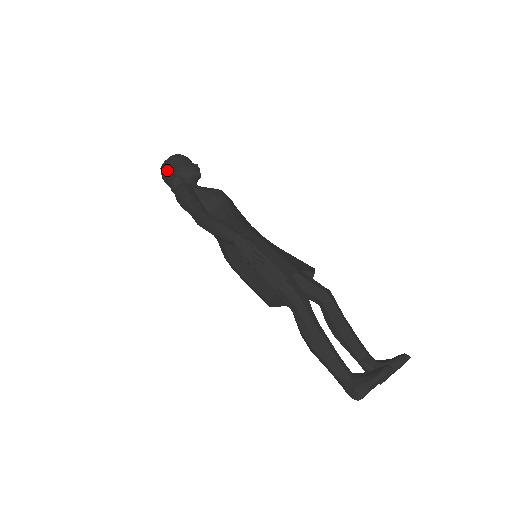
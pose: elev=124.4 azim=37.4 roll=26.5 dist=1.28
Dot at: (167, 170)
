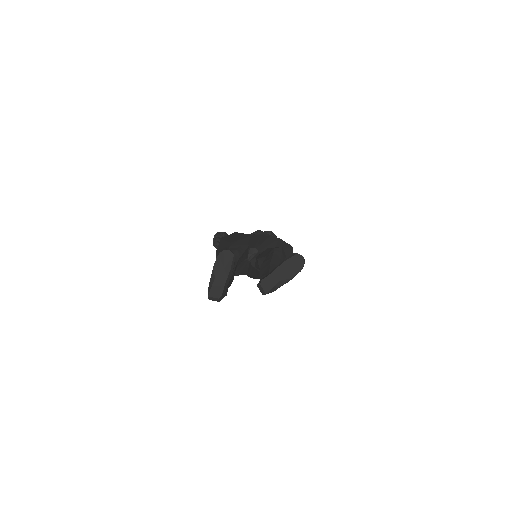
Dot at: occluded
